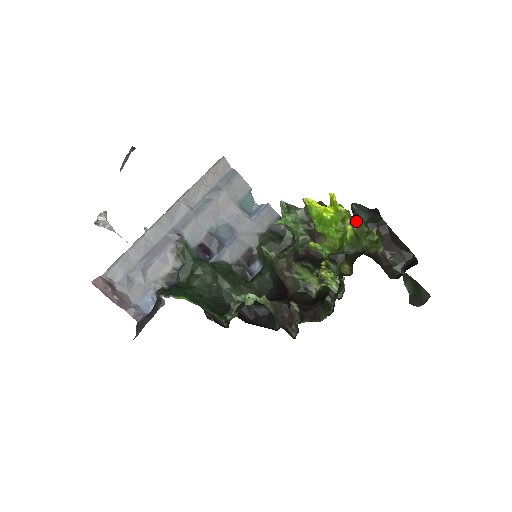
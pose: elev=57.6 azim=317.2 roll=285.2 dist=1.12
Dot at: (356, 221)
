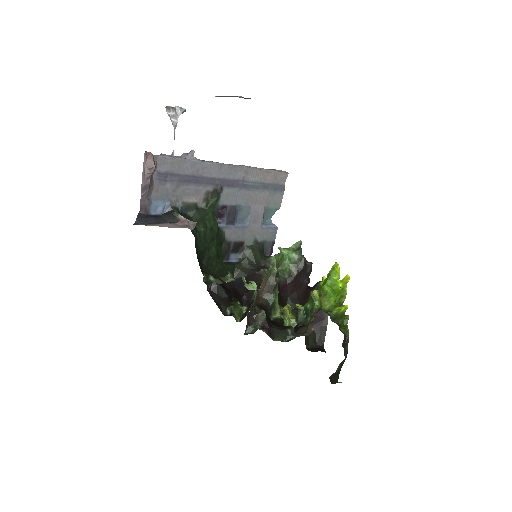
Dot at: occluded
